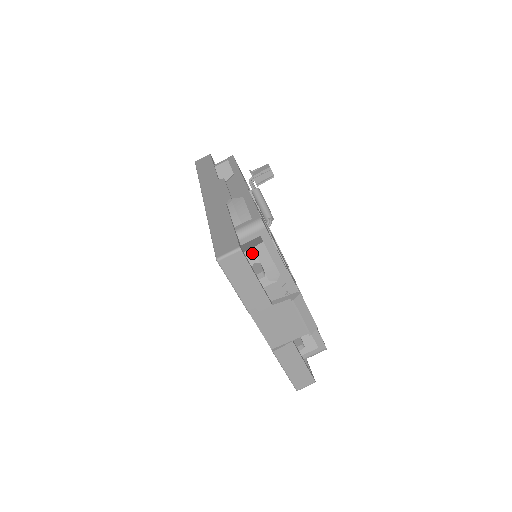
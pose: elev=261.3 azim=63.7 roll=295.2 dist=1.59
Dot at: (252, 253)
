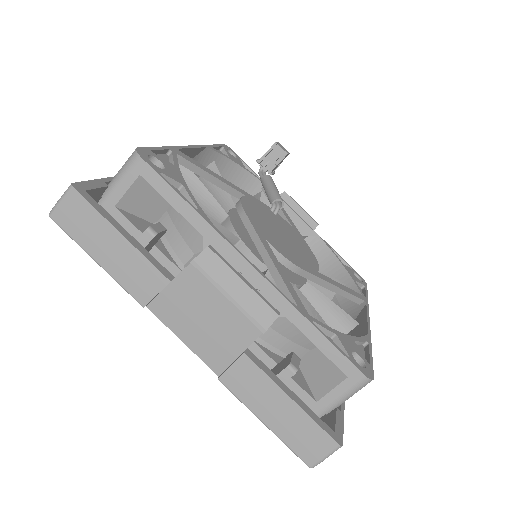
Dot at: (166, 219)
